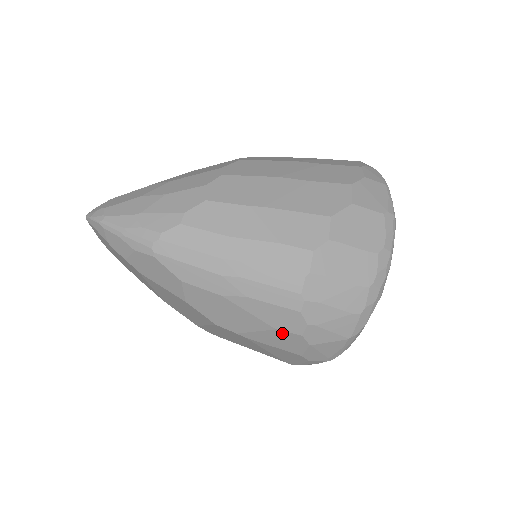
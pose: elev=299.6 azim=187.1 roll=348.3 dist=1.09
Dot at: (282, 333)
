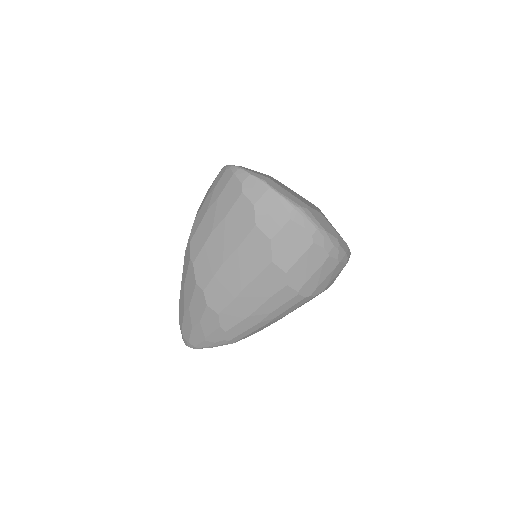
Dot at: occluded
